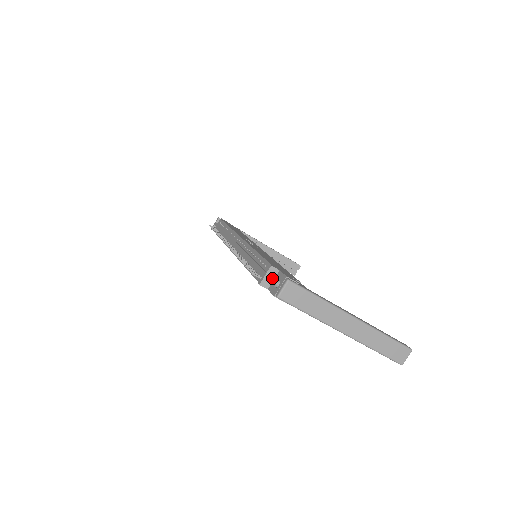
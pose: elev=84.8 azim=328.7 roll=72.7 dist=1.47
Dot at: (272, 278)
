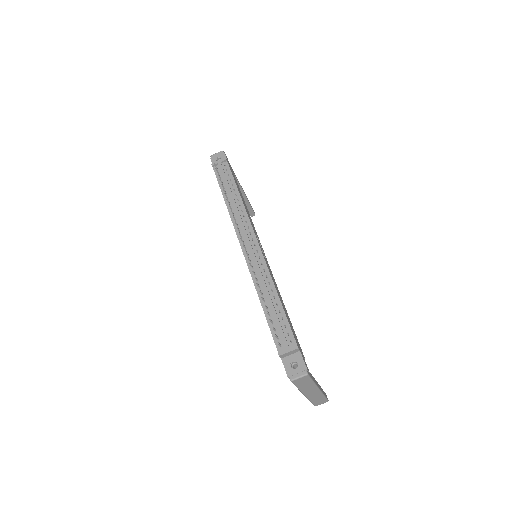
Dot at: (291, 354)
